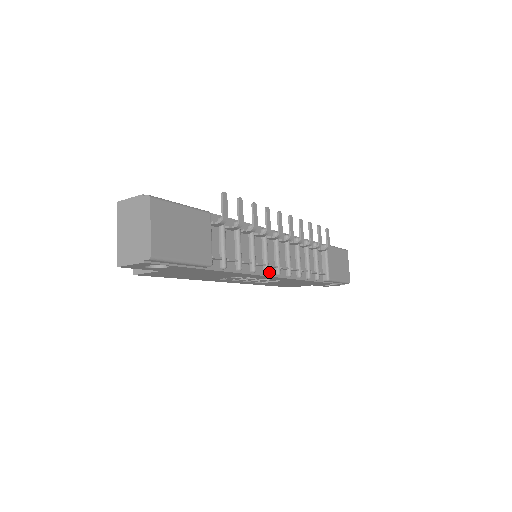
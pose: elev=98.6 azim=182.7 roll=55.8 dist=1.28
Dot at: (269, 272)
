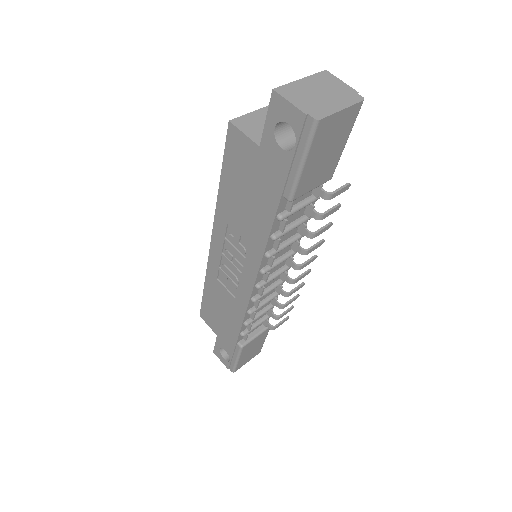
Dot at: (260, 275)
